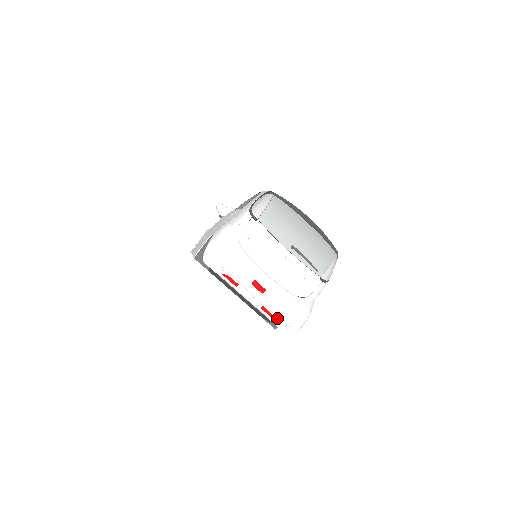
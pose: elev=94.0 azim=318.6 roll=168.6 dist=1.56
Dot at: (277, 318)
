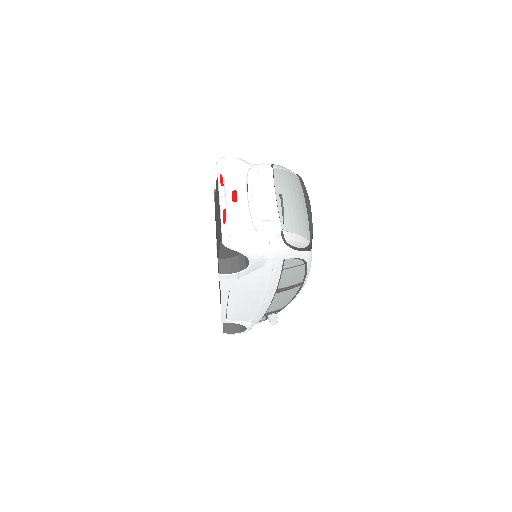
Dot at: (227, 225)
